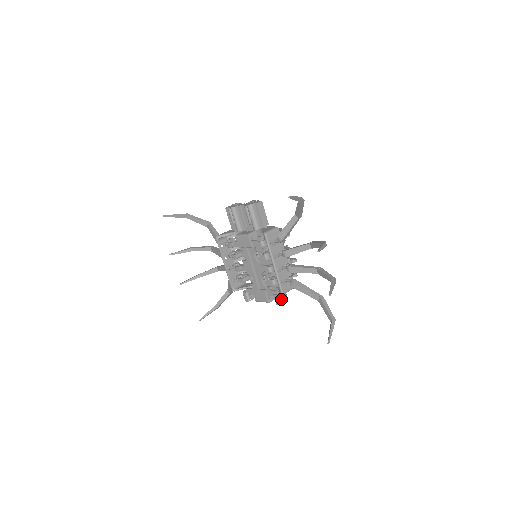
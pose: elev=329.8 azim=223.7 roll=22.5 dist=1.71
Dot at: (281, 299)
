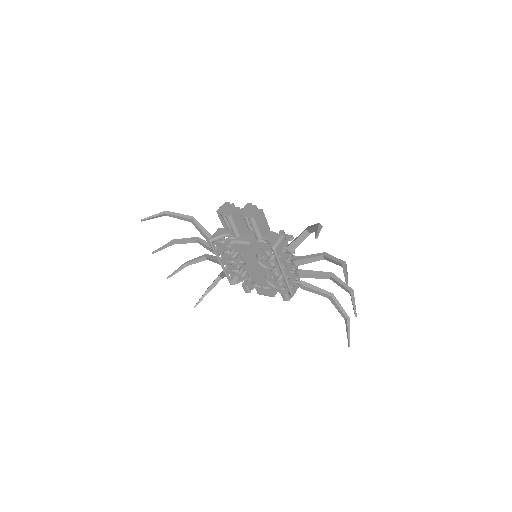
Dot at: (288, 296)
